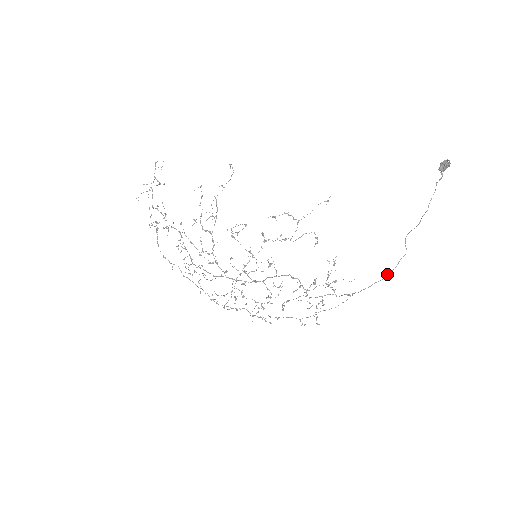
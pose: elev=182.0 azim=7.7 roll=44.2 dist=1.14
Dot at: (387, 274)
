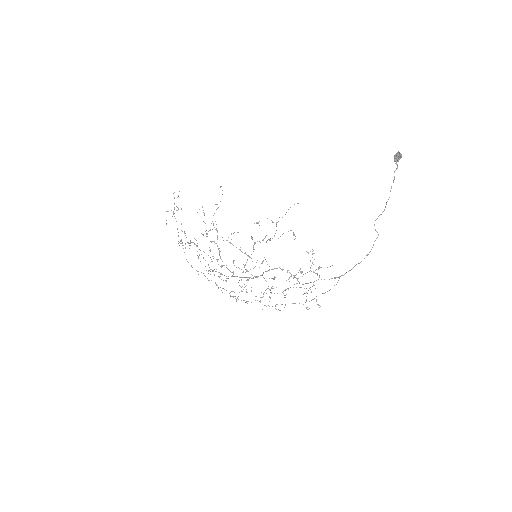
Dot at: occluded
